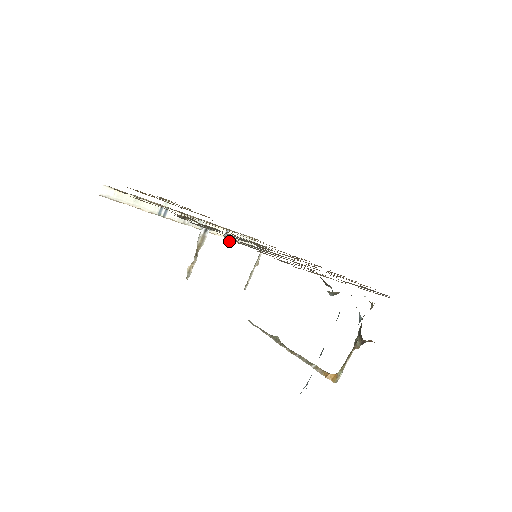
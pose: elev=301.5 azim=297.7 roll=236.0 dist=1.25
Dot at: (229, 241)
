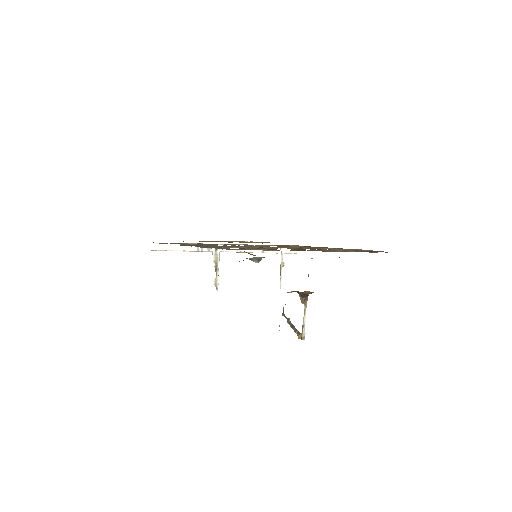
Dot at: (210, 249)
